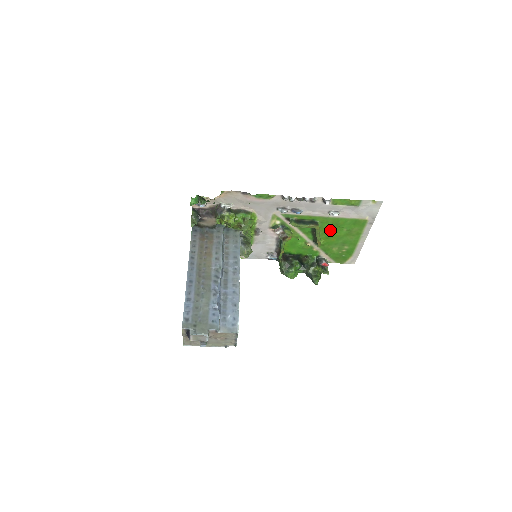
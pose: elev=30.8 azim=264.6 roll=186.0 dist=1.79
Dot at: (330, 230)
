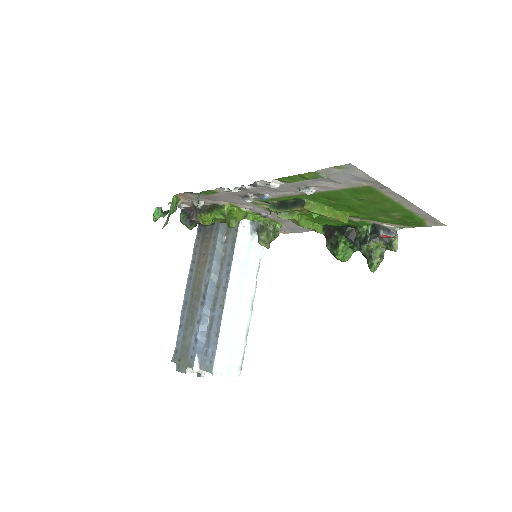
Dot at: (337, 203)
